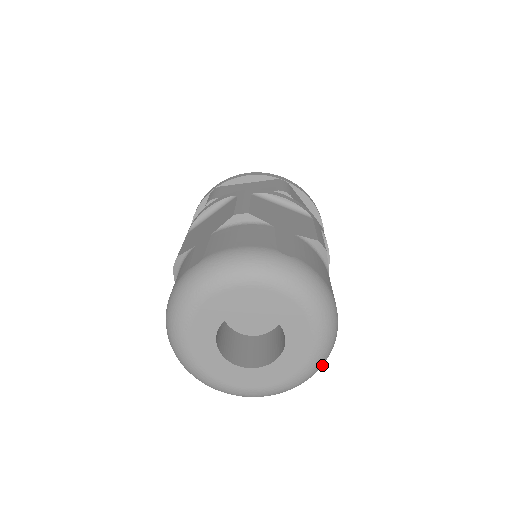
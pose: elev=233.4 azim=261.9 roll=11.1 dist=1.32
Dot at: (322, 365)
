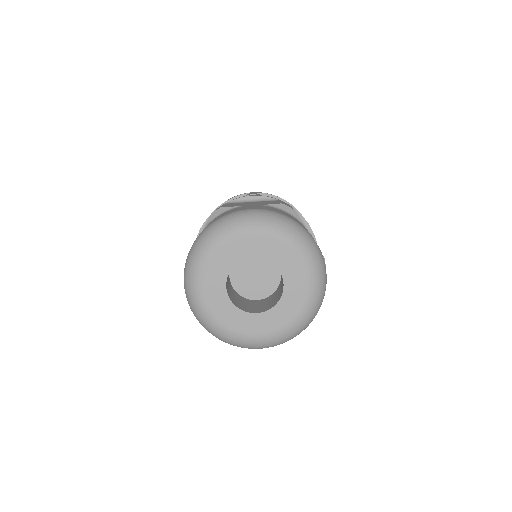
Dot at: (324, 286)
